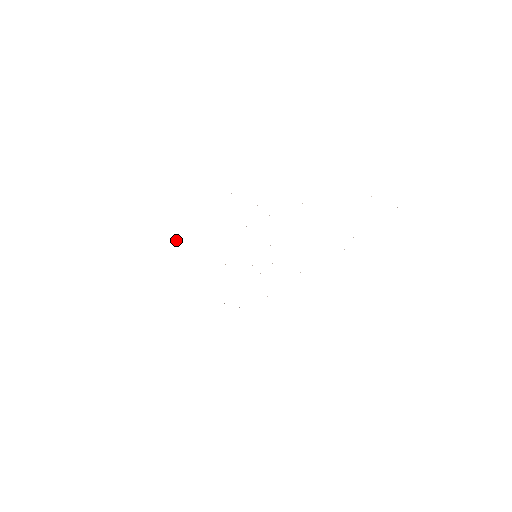
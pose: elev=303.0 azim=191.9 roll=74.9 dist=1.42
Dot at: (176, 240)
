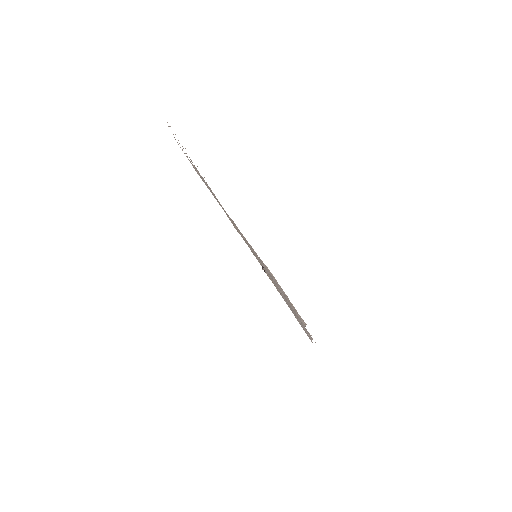
Dot at: occluded
